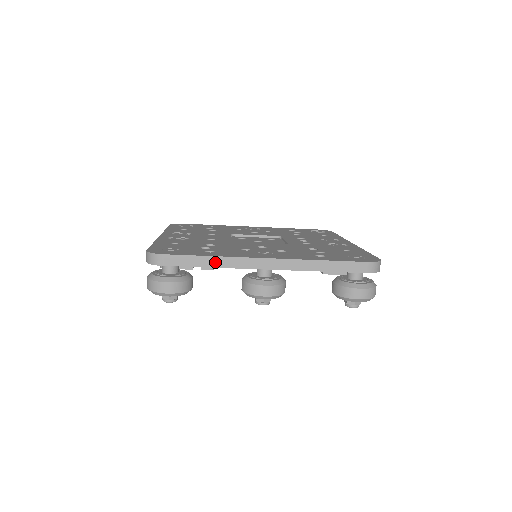
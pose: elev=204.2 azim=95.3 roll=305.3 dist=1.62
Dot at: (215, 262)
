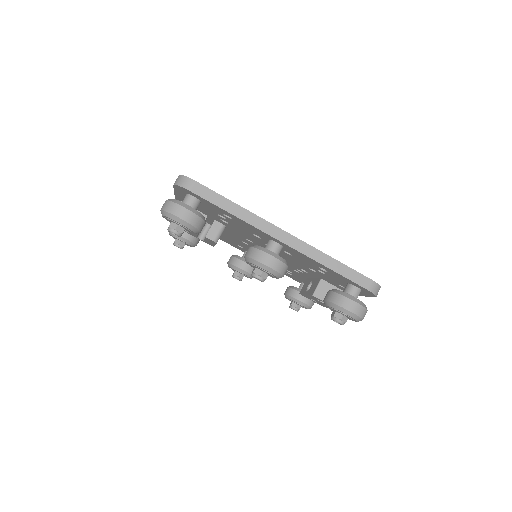
Dot at: (238, 211)
